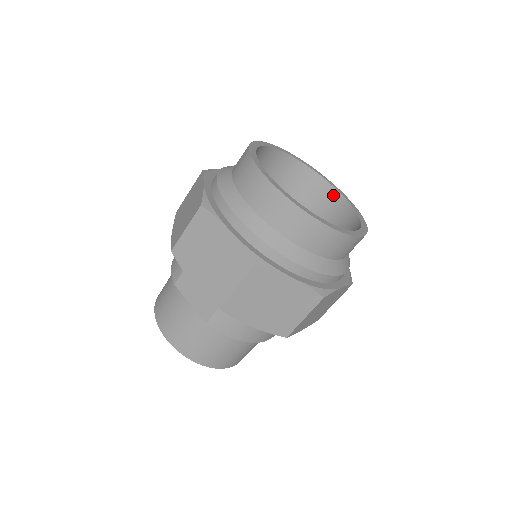
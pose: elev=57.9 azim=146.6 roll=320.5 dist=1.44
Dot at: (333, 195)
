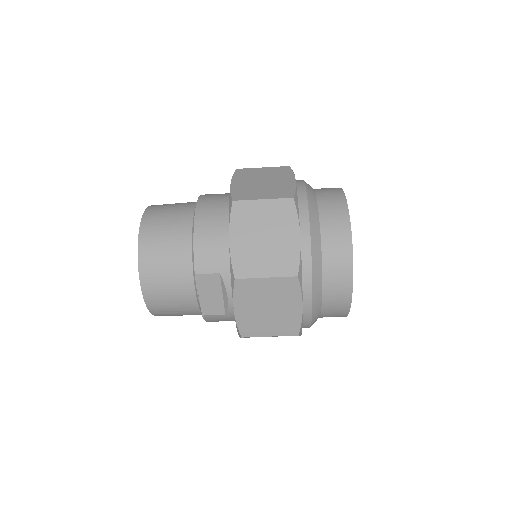
Dot at: occluded
